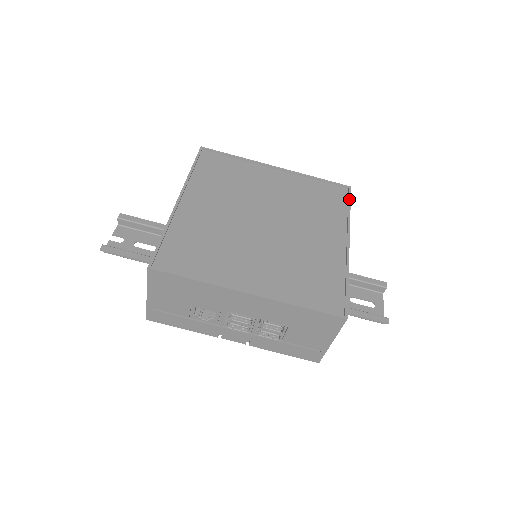
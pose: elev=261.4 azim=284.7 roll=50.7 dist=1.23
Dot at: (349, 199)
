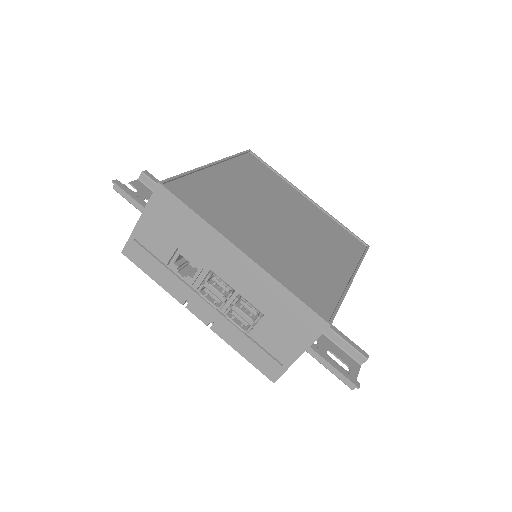
Dot at: (365, 252)
